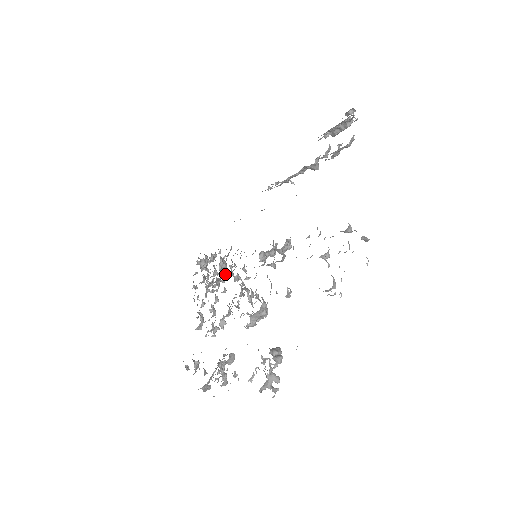
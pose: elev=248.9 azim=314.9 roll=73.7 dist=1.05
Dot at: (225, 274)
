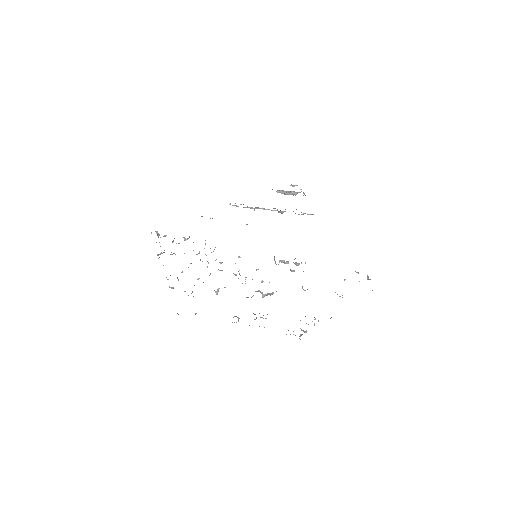
Dot at: occluded
